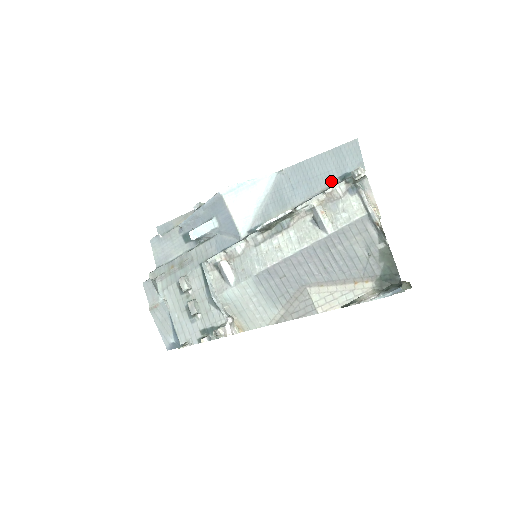
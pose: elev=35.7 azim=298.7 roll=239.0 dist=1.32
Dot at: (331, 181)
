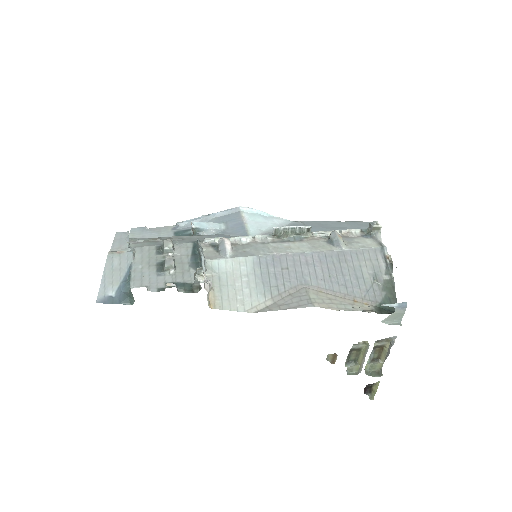
Dot at: occluded
